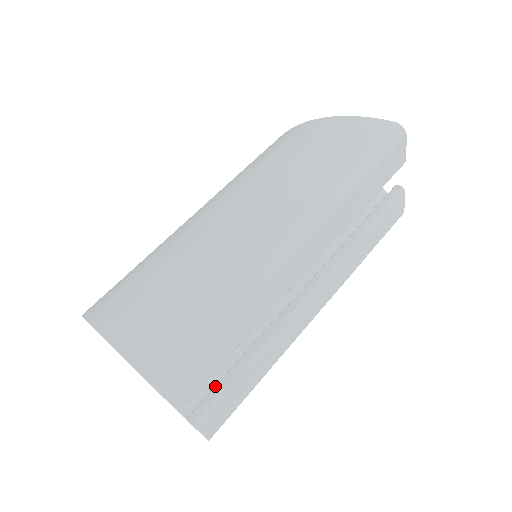
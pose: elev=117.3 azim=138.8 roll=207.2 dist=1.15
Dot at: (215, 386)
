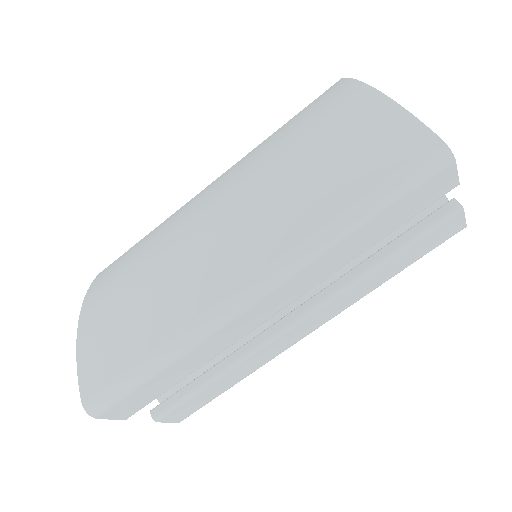
Dot at: (179, 390)
